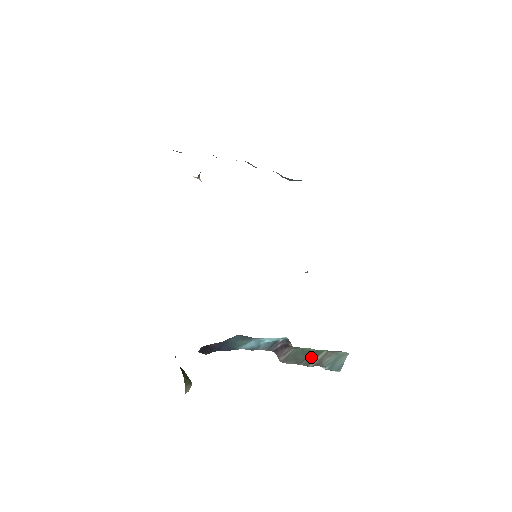
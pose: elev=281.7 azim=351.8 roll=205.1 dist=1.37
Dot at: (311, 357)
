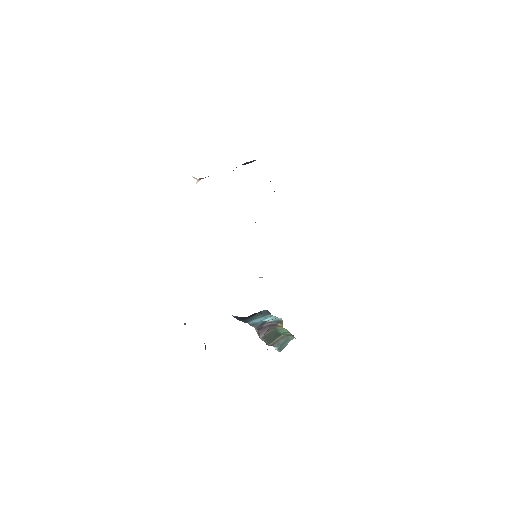
Dot at: (274, 338)
